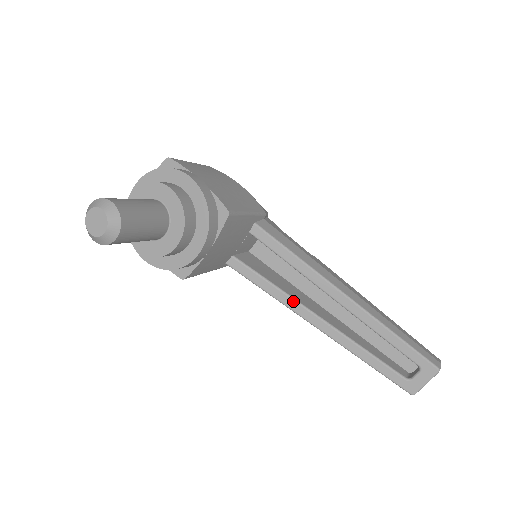
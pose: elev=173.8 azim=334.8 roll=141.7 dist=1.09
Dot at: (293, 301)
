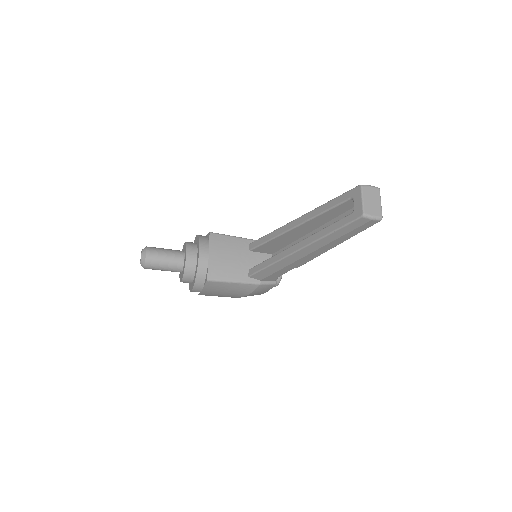
Dot at: (279, 254)
